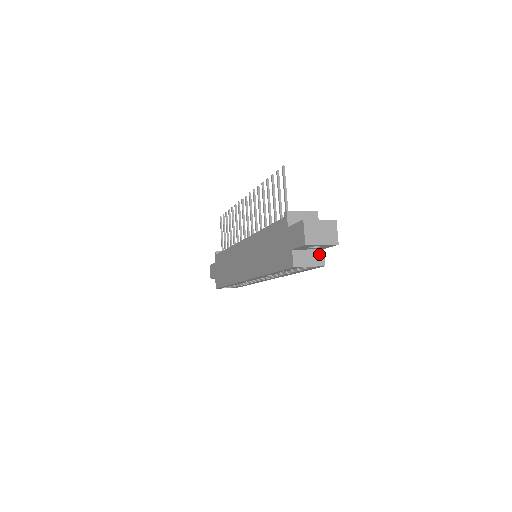
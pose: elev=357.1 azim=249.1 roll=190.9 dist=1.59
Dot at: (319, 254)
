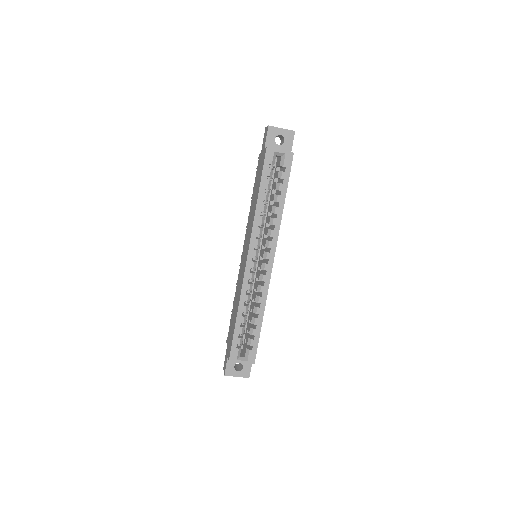
Dot at: occluded
